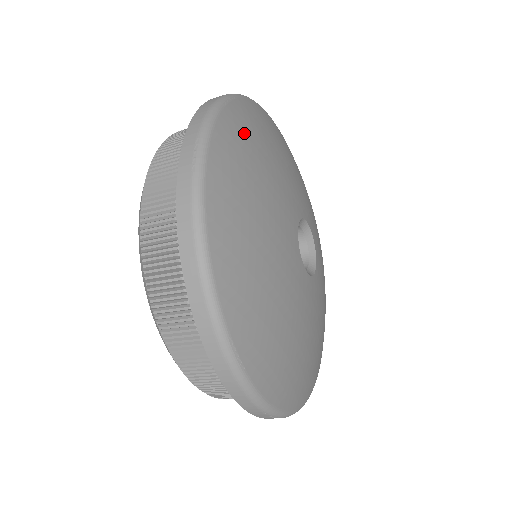
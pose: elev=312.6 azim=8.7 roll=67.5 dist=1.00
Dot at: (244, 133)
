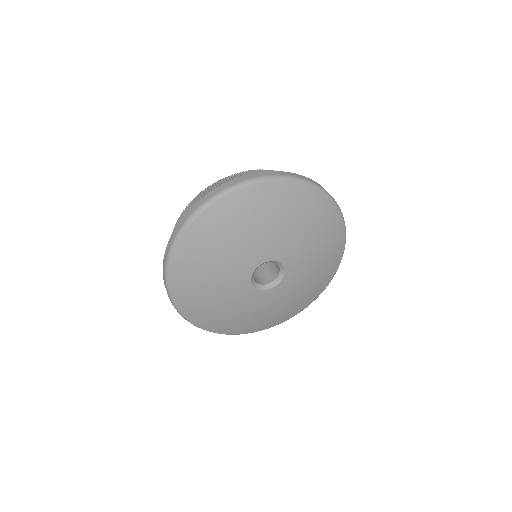
Dot at: (264, 201)
